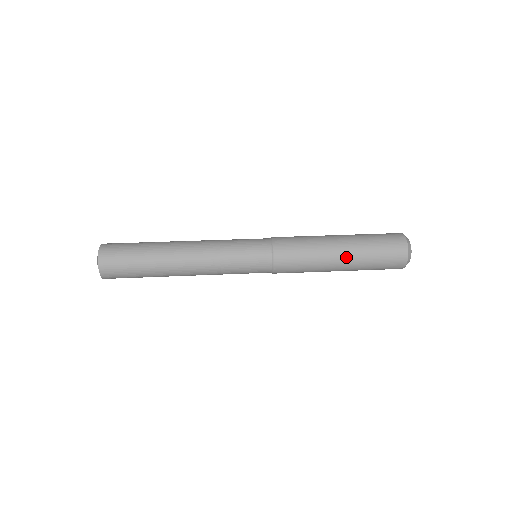
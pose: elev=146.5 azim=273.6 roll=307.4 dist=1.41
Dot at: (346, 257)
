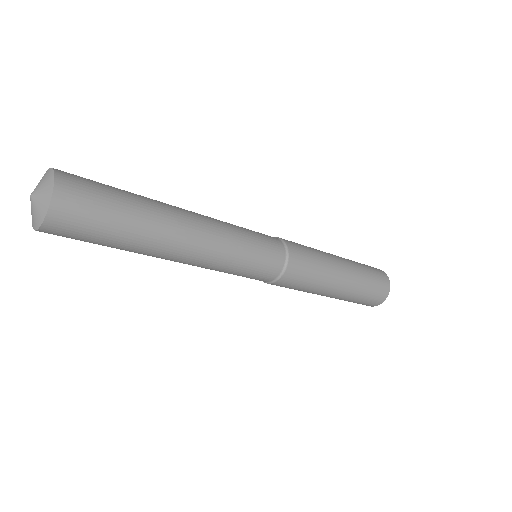
Dot at: (347, 266)
